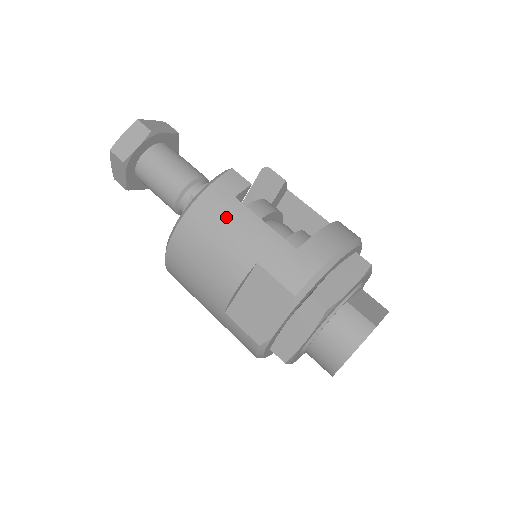
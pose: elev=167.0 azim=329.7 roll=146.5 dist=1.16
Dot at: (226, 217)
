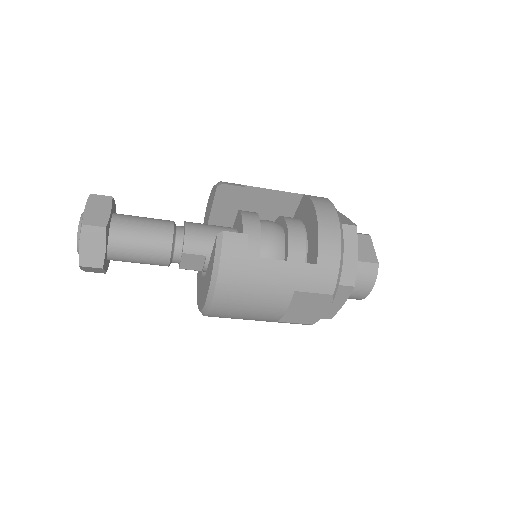
Dot at: (251, 276)
